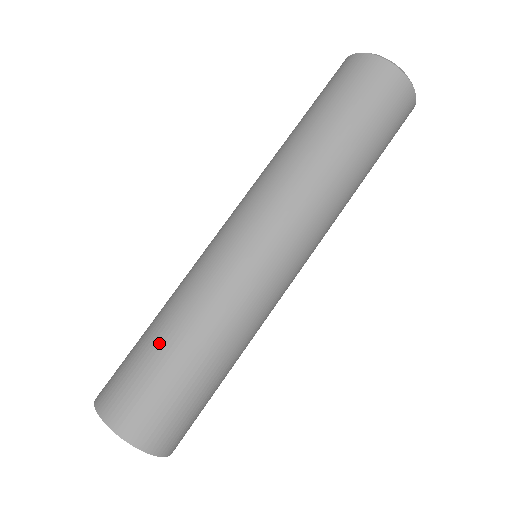
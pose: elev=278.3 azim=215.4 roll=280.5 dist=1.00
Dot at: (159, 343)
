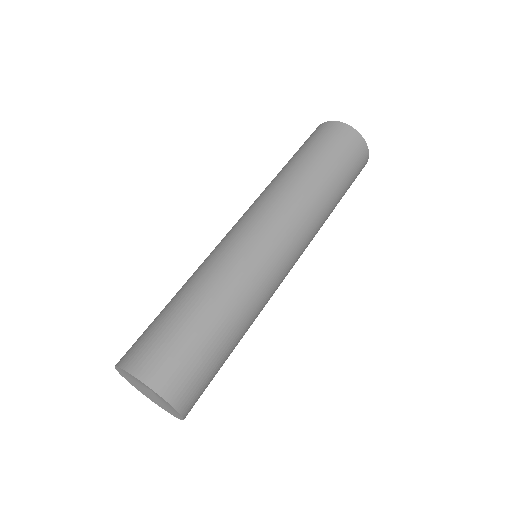
Dot at: (203, 322)
